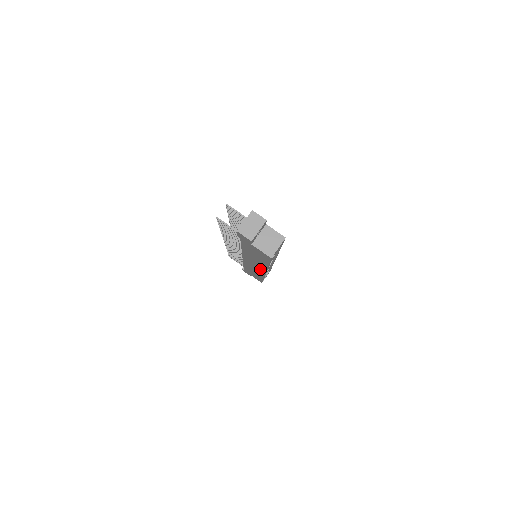
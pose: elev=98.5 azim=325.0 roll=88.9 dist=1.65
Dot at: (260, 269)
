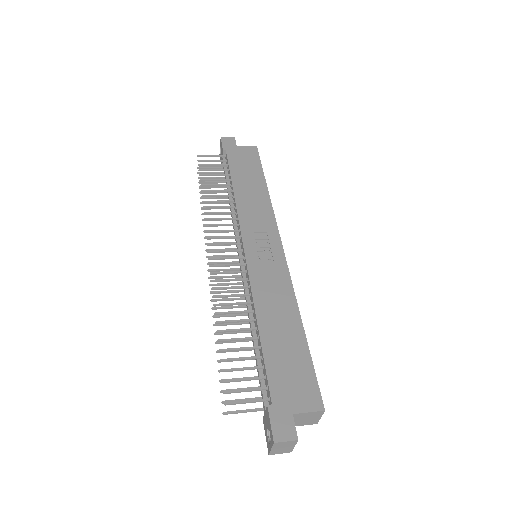
Dot at: occluded
